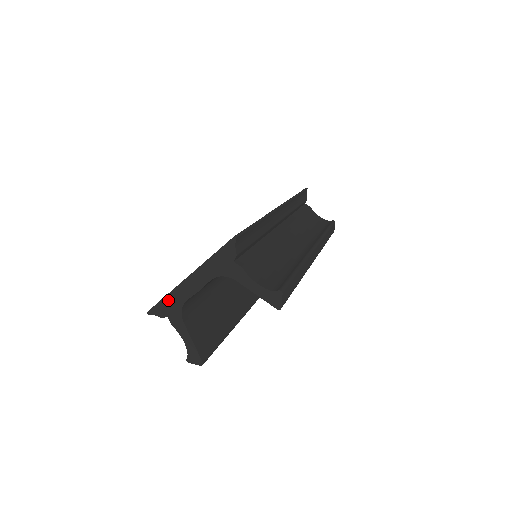
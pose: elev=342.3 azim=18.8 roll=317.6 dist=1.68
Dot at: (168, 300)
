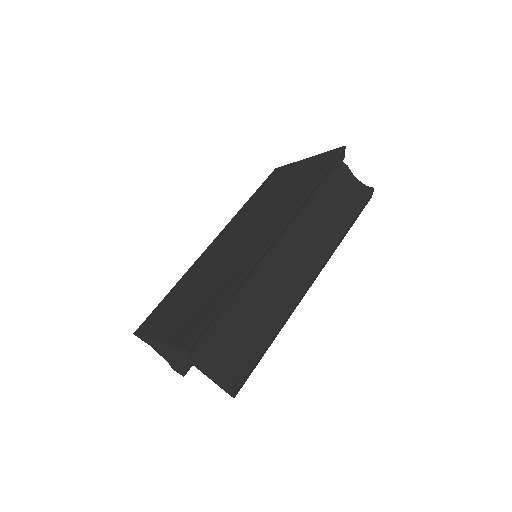
Dot at: (146, 340)
